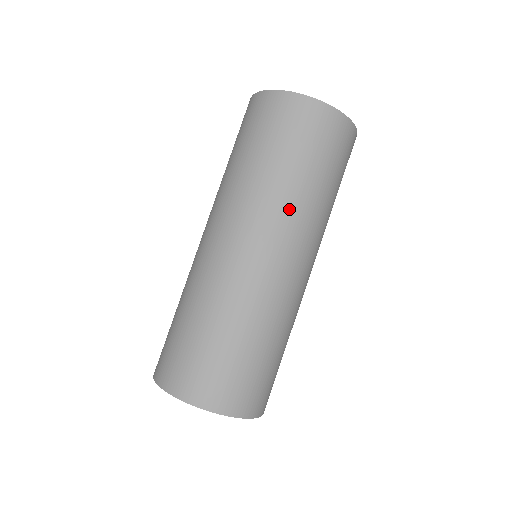
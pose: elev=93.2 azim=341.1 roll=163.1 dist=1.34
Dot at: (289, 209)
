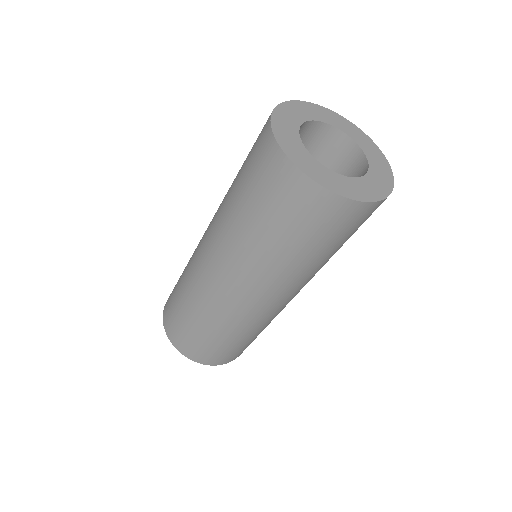
Dot at: occluded
